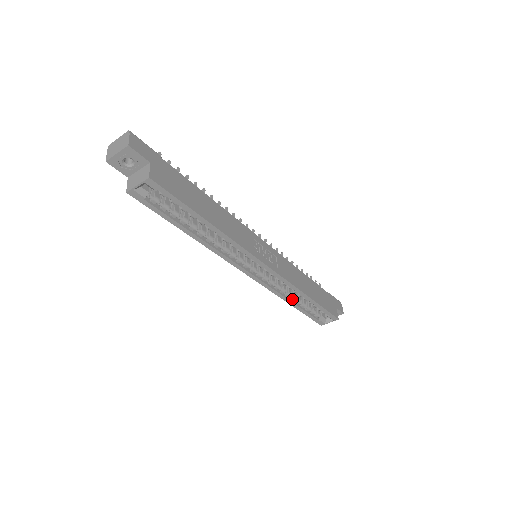
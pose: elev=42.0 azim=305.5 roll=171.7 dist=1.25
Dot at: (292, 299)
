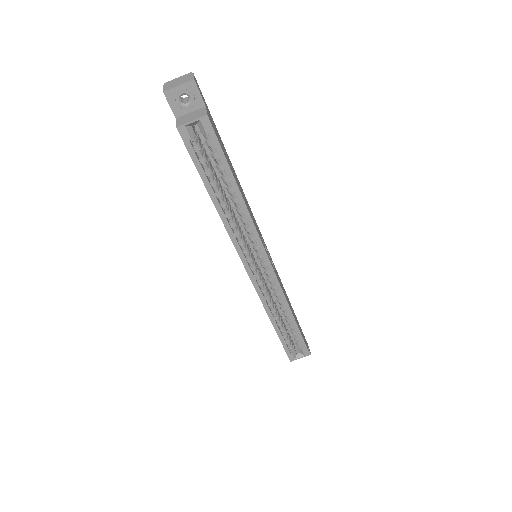
Dot at: (275, 317)
